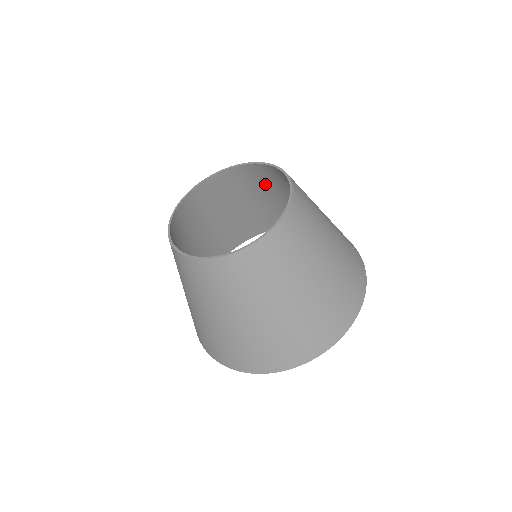
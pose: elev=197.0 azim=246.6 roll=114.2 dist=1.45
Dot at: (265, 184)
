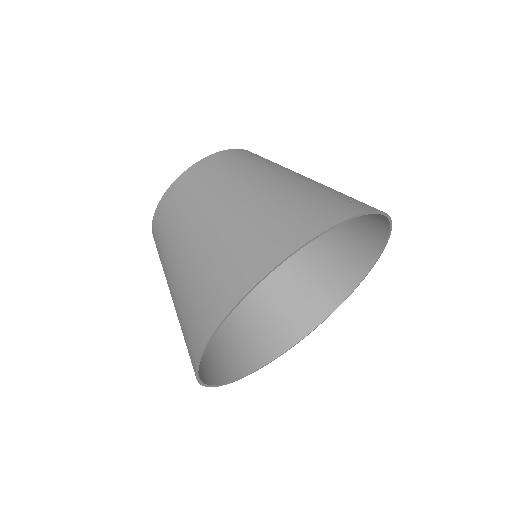
Dot at: occluded
